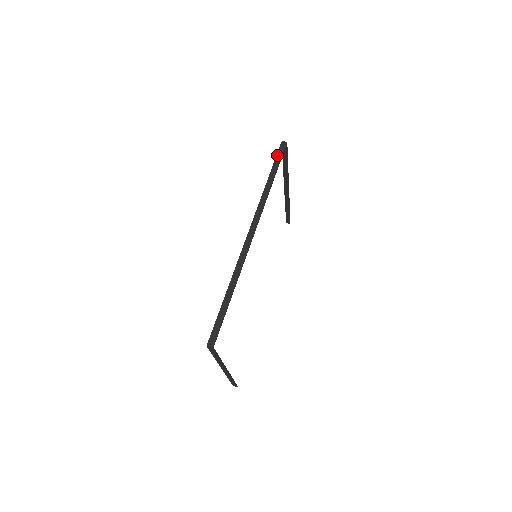
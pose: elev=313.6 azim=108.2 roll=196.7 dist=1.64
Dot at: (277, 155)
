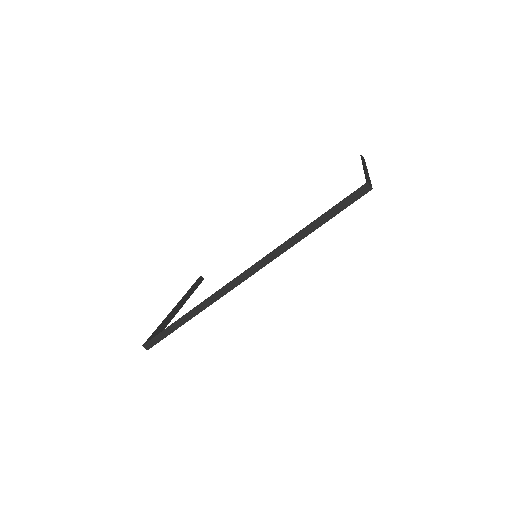
Dot at: (344, 200)
